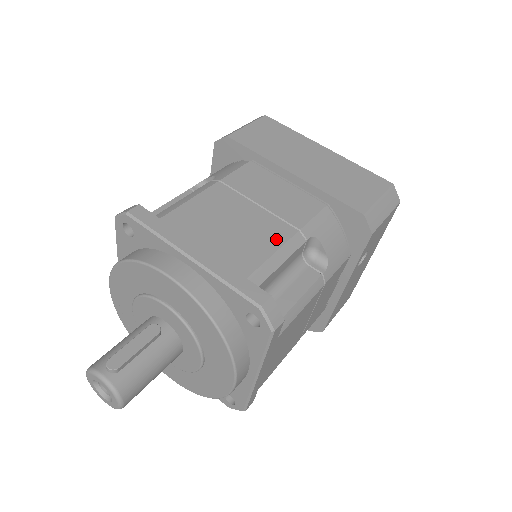
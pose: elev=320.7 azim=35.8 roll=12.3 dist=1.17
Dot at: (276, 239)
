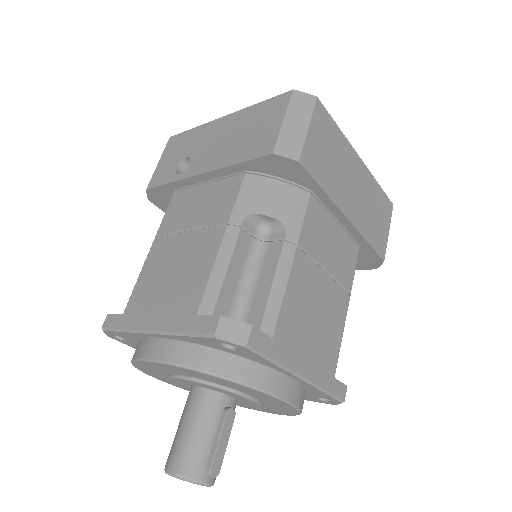
Dot at: (341, 316)
